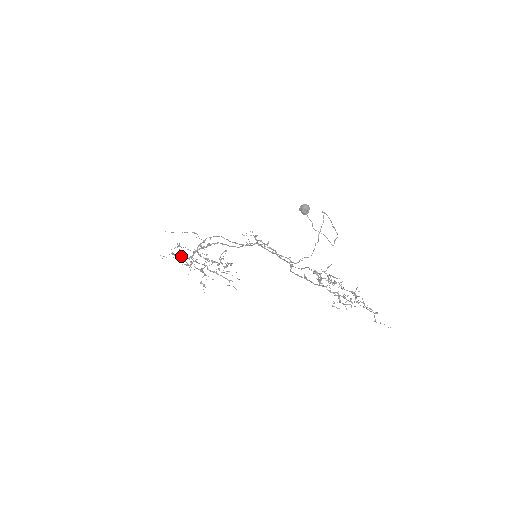
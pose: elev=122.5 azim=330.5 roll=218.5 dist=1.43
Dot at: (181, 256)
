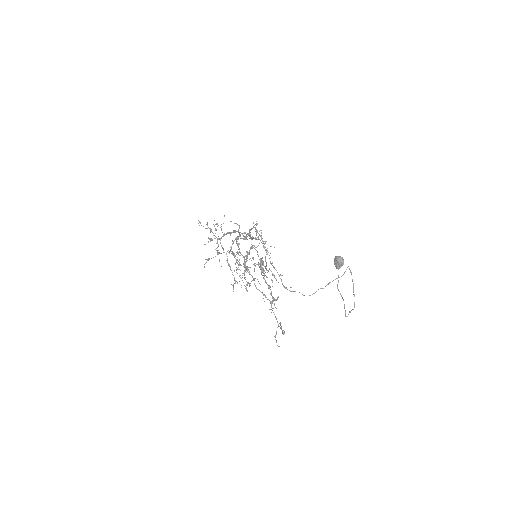
Dot at: occluded
